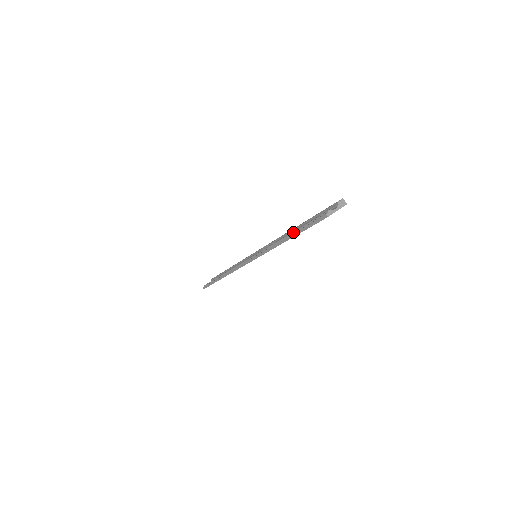
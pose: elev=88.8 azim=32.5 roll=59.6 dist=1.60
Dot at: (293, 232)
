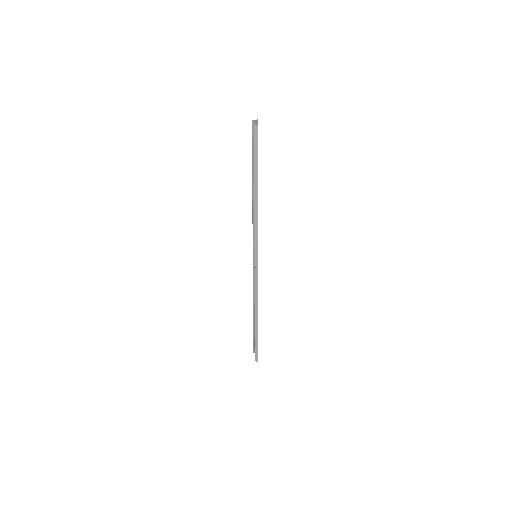
Dot at: (254, 179)
